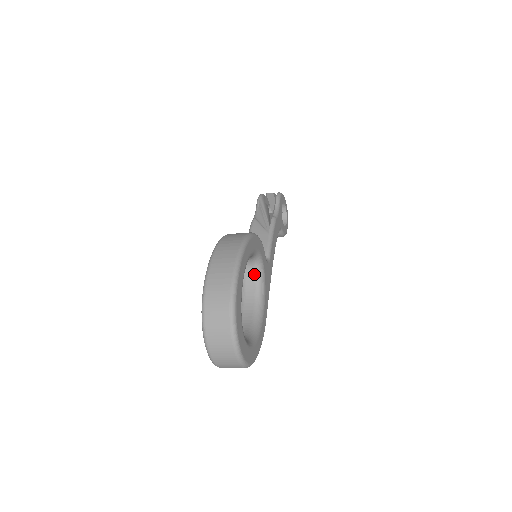
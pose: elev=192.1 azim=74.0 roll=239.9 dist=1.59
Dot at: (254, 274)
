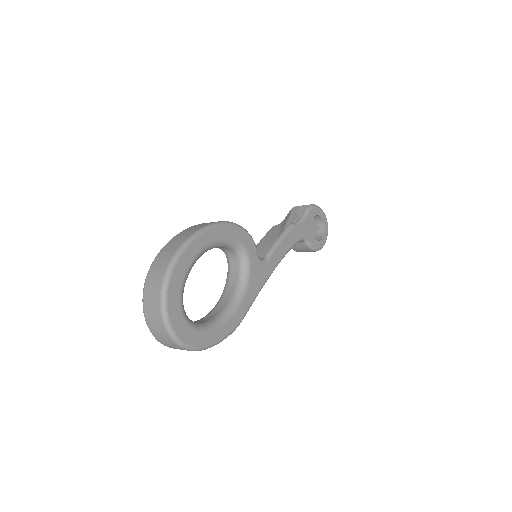
Dot at: (238, 268)
